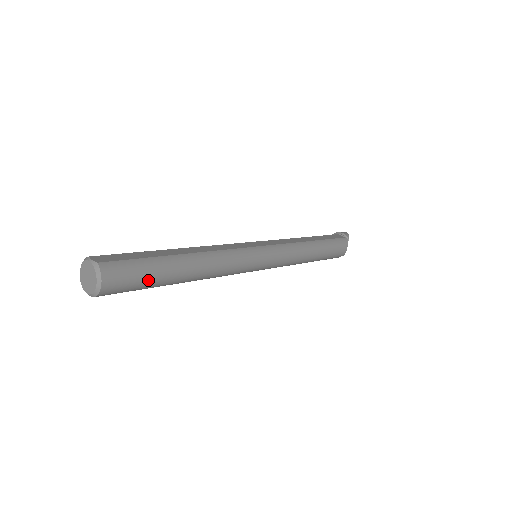
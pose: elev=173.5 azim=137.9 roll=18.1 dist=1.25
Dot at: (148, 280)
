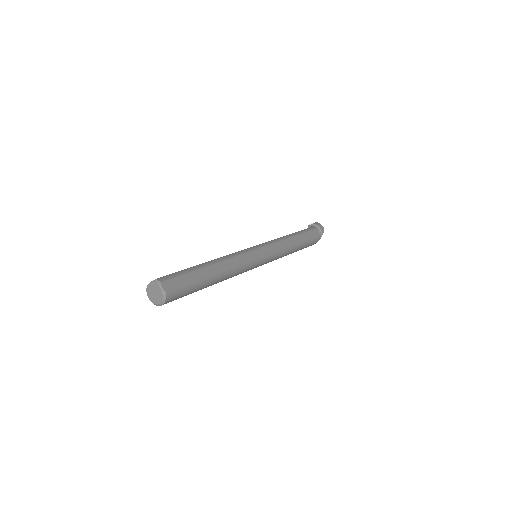
Dot at: occluded
